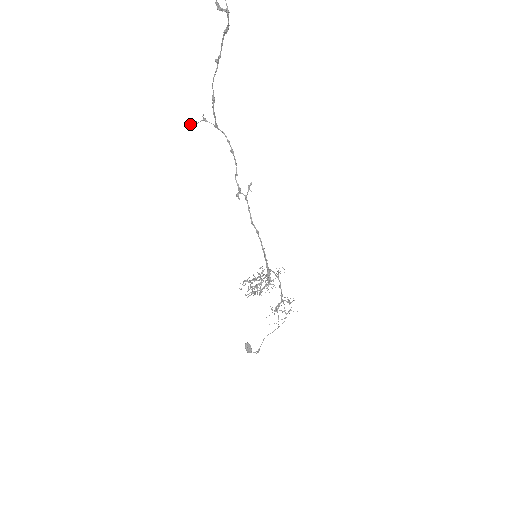
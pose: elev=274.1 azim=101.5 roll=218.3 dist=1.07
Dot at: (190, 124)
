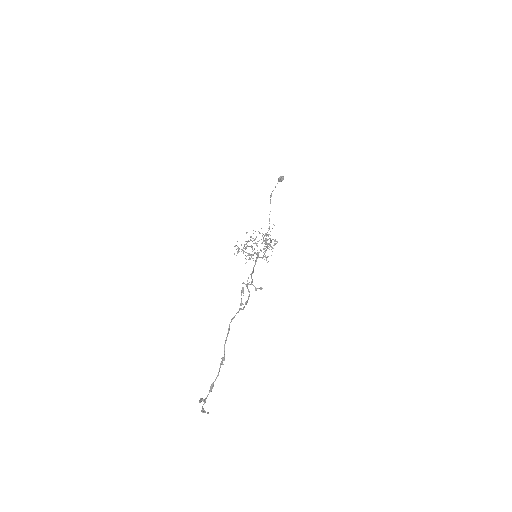
Dot at: (243, 288)
